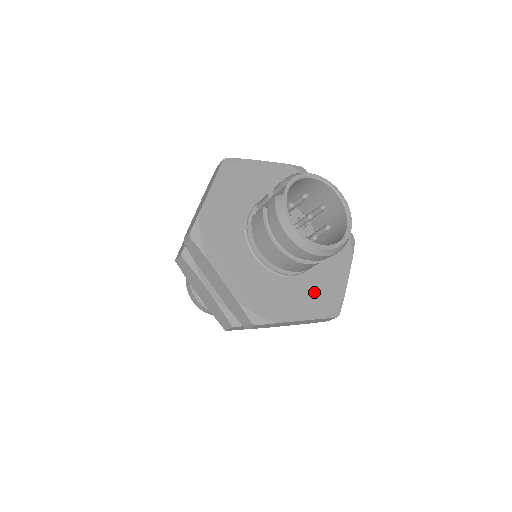
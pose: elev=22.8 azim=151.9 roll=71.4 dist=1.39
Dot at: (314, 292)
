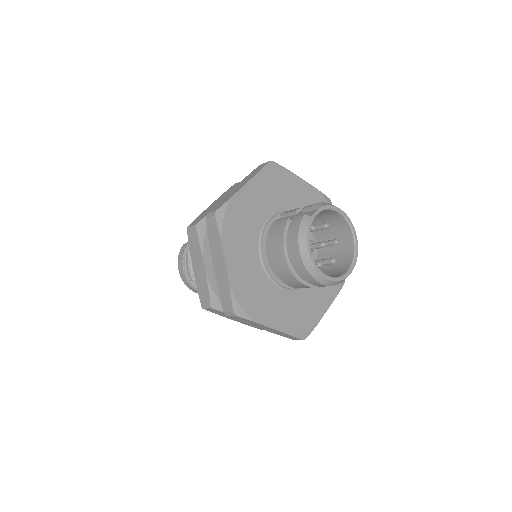
Dot at: (294, 310)
